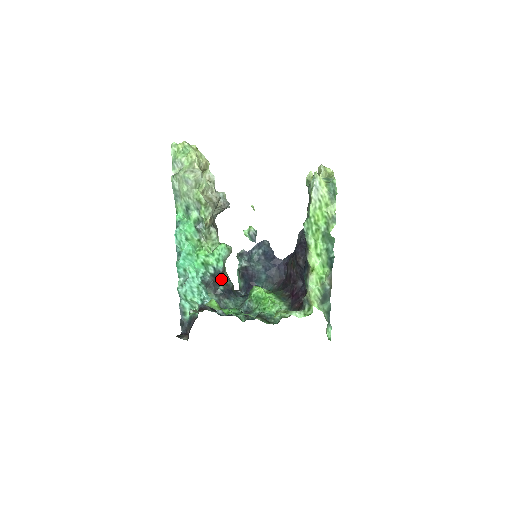
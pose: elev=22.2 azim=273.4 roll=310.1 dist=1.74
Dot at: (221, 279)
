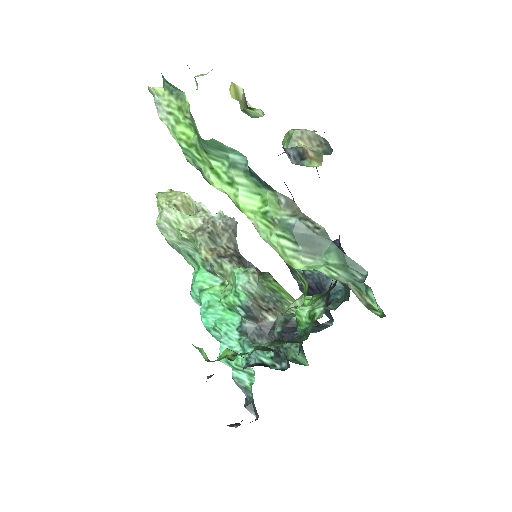
Dot at: (273, 318)
